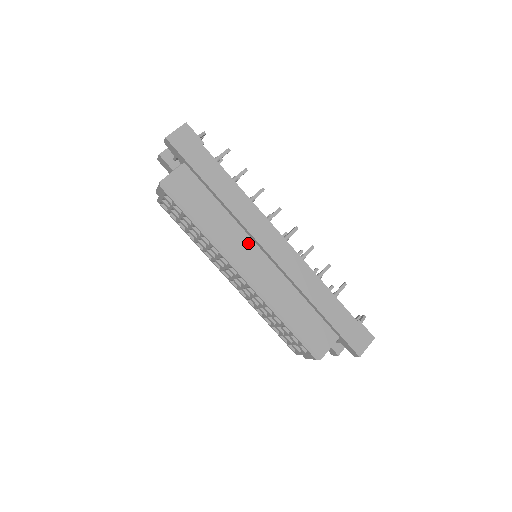
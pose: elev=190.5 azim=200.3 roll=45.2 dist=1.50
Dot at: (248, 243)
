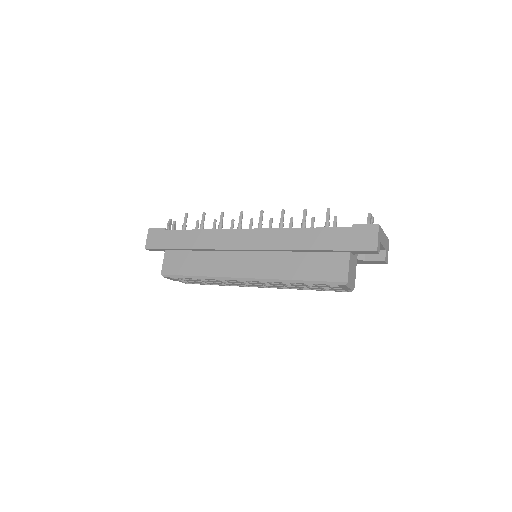
Dot at: (233, 256)
